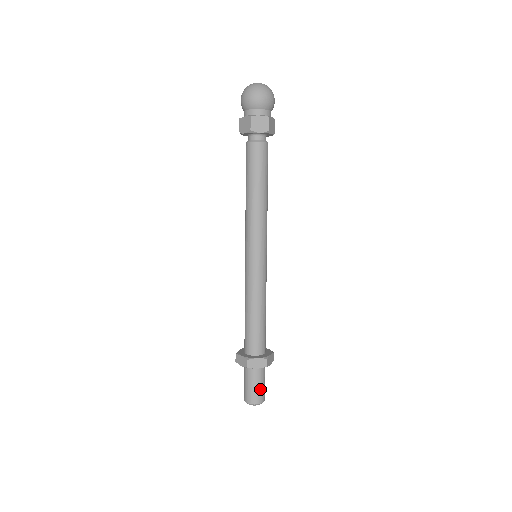
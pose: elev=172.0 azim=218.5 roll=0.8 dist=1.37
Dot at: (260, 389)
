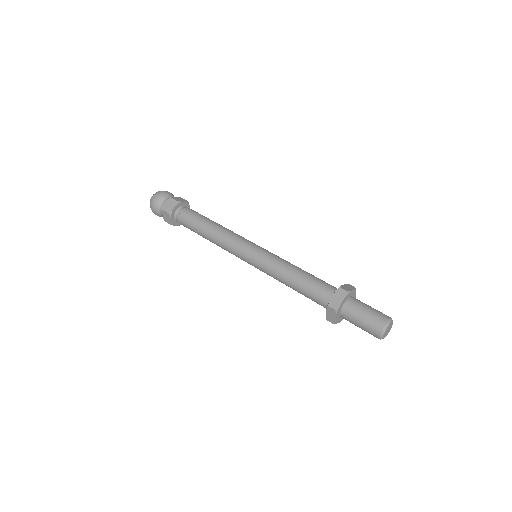
Dot at: (371, 313)
